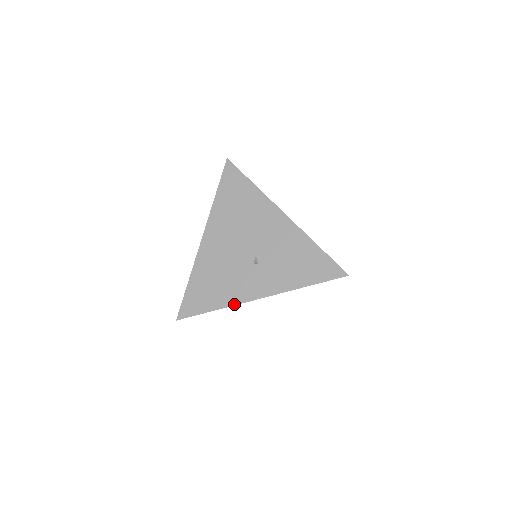
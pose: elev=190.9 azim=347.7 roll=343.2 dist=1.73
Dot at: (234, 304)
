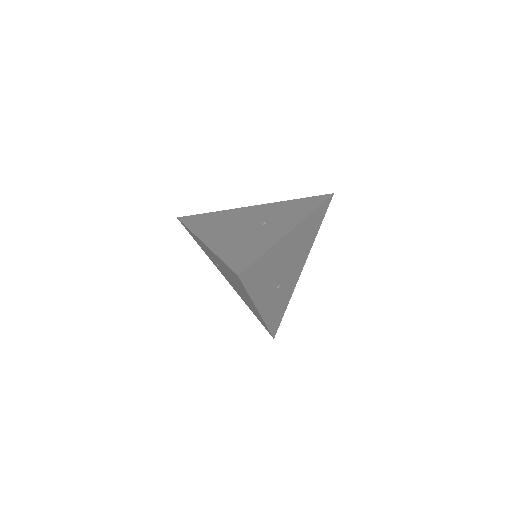
Dot at: (277, 241)
